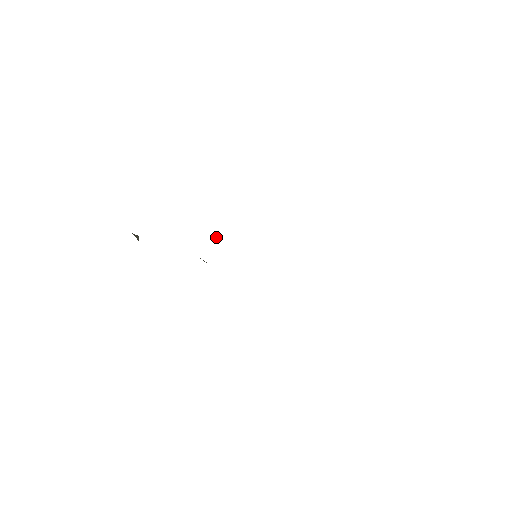
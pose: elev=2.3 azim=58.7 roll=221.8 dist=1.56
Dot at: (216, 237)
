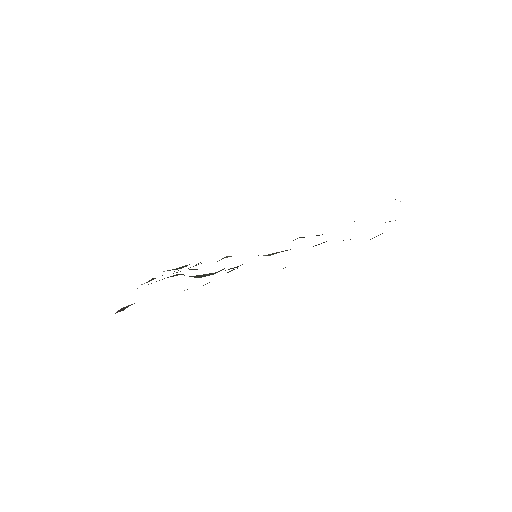
Dot at: occluded
